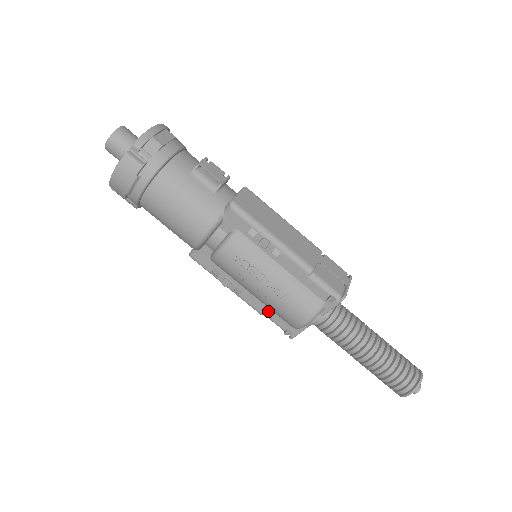
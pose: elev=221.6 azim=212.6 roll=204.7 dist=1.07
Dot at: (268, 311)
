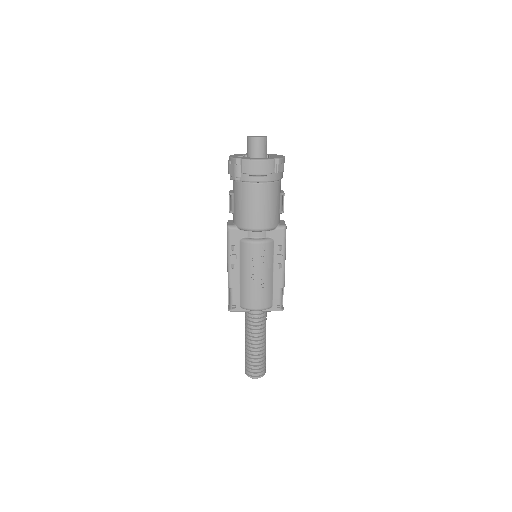
Dot at: (237, 288)
